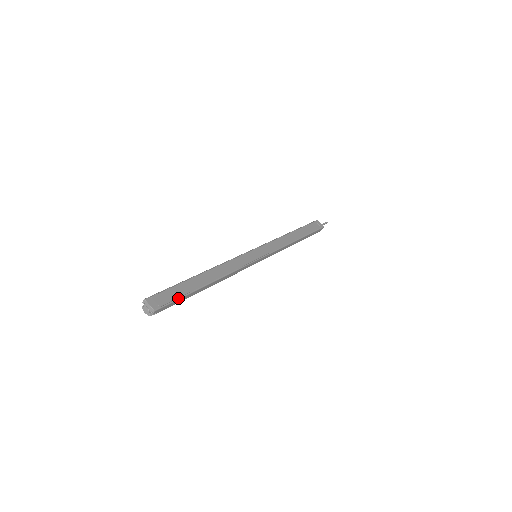
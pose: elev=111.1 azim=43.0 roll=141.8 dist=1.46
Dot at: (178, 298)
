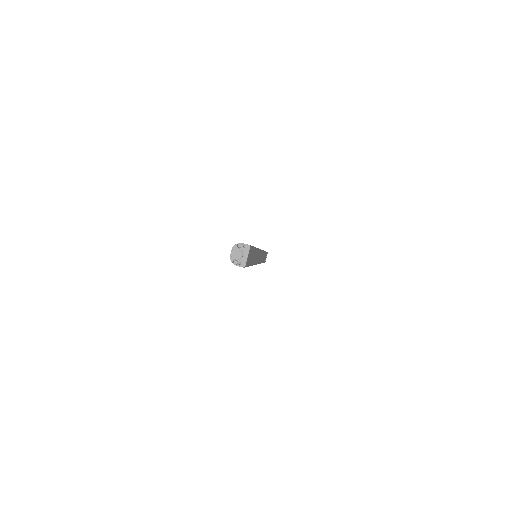
Dot at: occluded
